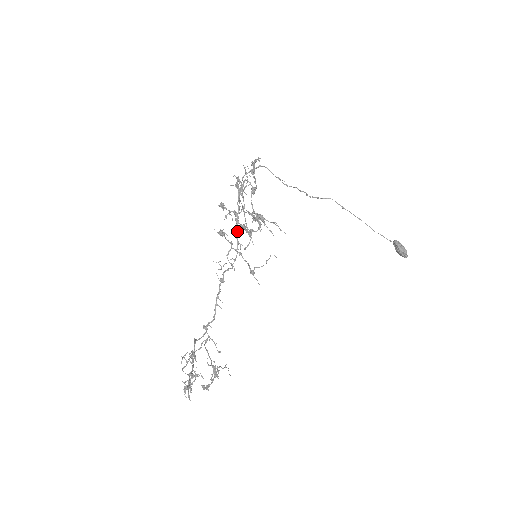
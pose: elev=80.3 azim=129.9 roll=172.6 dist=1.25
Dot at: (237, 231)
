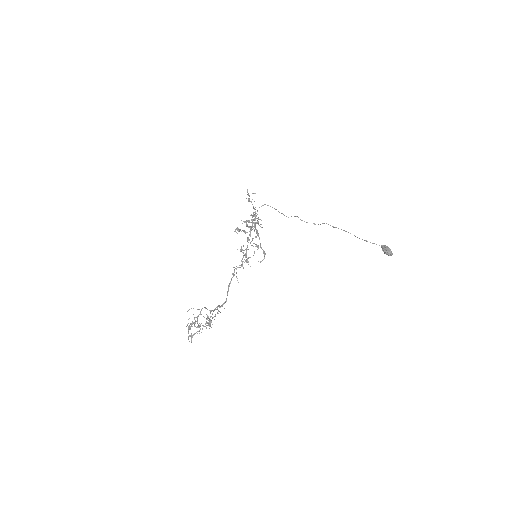
Dot at: occluded
